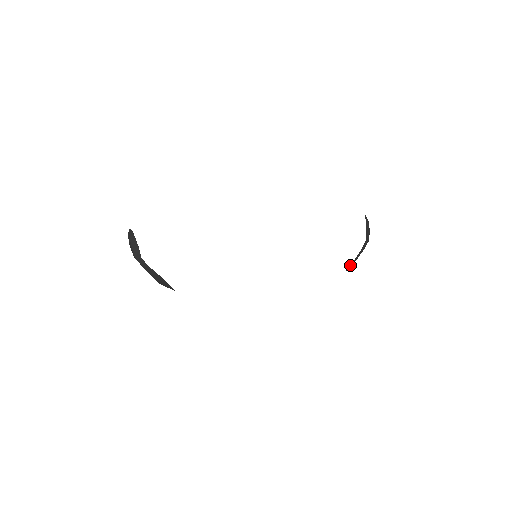
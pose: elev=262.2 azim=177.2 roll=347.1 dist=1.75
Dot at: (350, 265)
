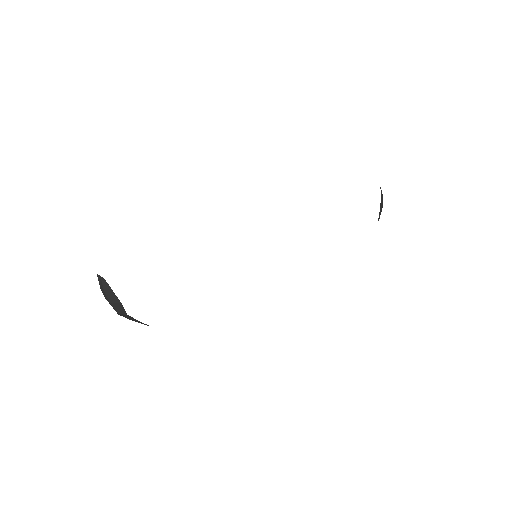
Dot at: occluded
